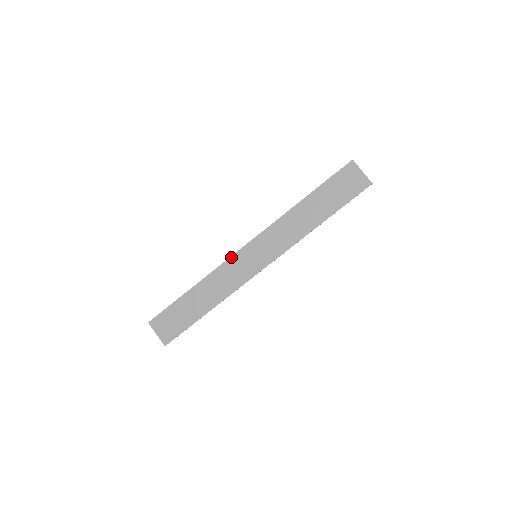
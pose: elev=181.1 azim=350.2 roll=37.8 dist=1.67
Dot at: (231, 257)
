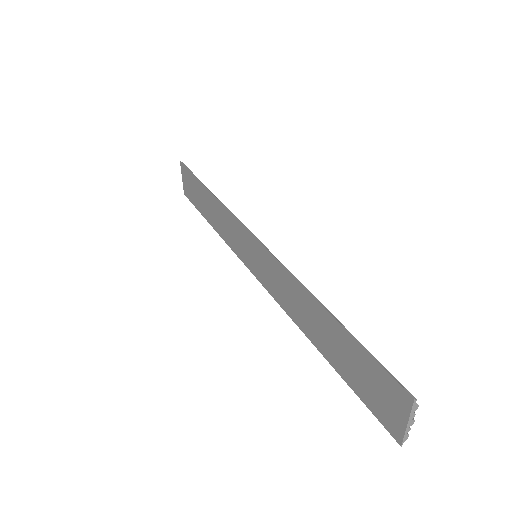
Dot at: (238, 221)
